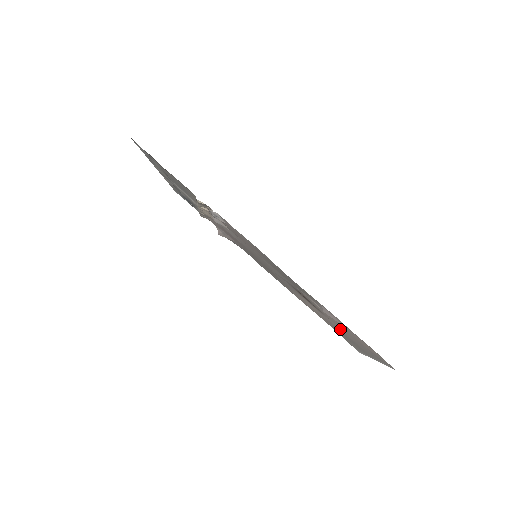
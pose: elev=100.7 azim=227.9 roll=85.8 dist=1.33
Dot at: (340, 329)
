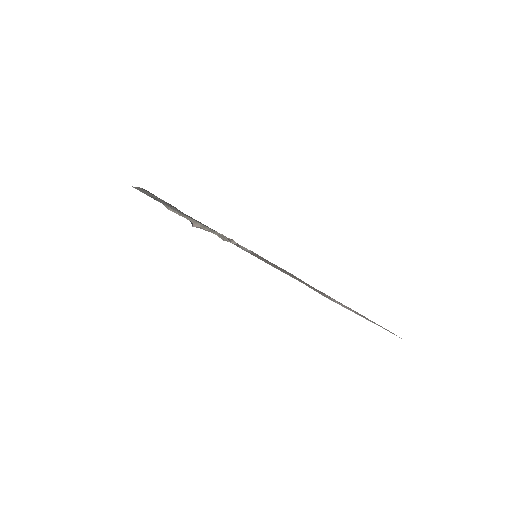
Dot at: occluded
